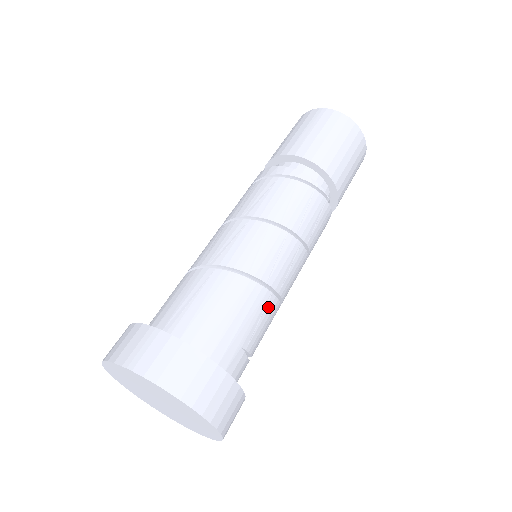
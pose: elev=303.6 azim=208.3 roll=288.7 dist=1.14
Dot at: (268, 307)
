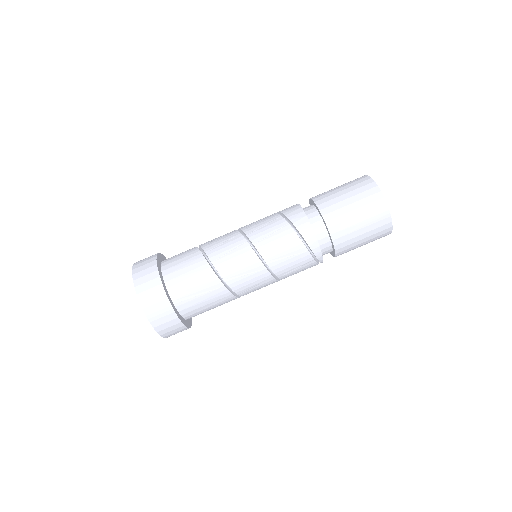
Dot at: occluded
